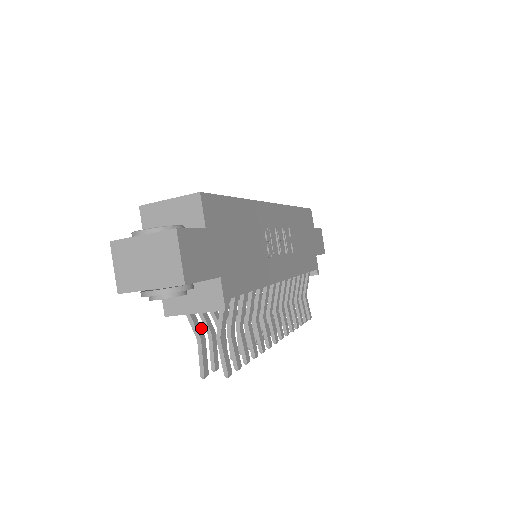
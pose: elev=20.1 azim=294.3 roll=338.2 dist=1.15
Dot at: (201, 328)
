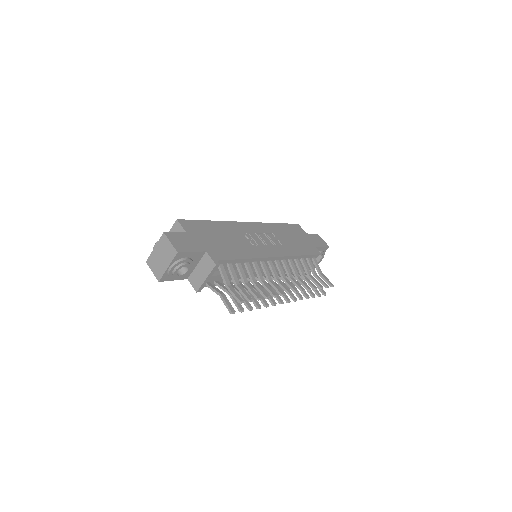
Dot at: (220, 291)
